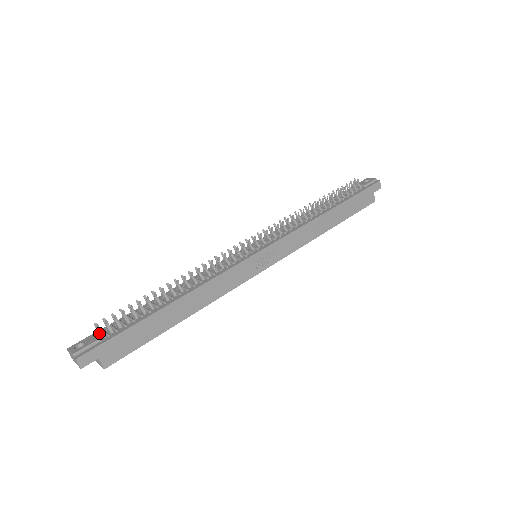
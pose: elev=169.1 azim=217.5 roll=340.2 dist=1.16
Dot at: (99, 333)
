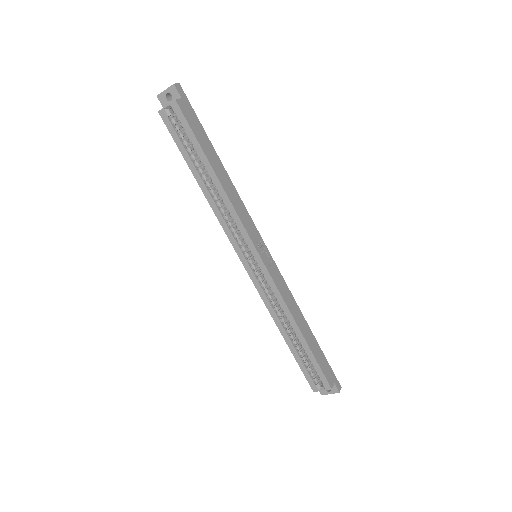
Dot at: occluded
